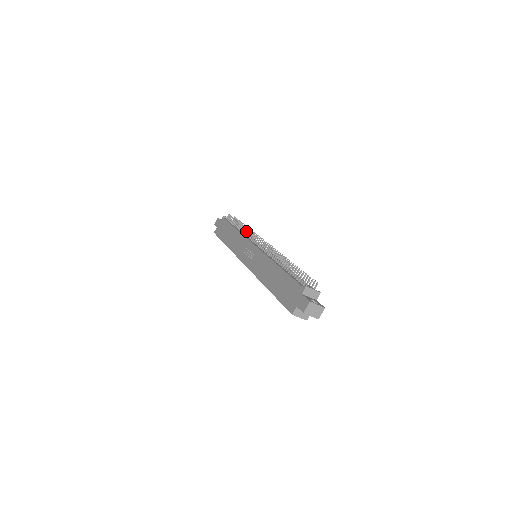
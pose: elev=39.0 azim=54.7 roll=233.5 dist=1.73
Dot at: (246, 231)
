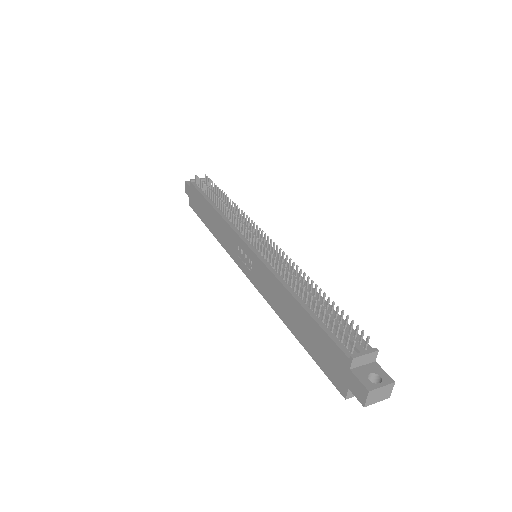
Dot at: (228, 213)
